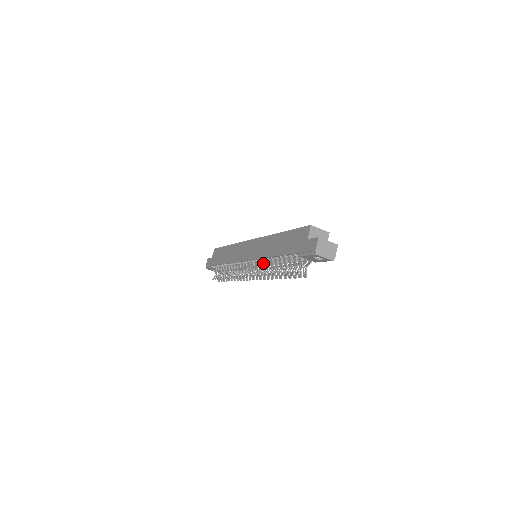
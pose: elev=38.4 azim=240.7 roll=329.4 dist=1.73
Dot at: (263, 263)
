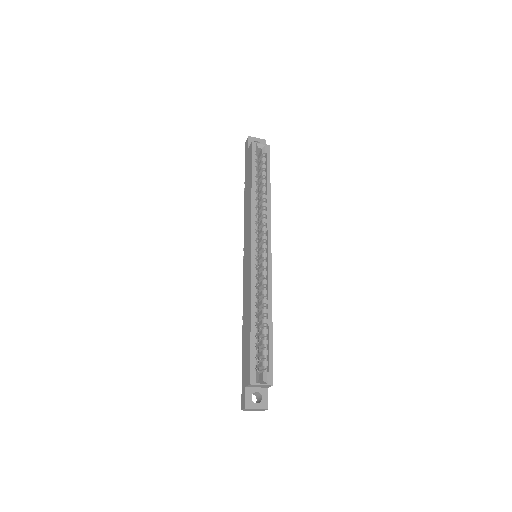
Dot at: occluded
